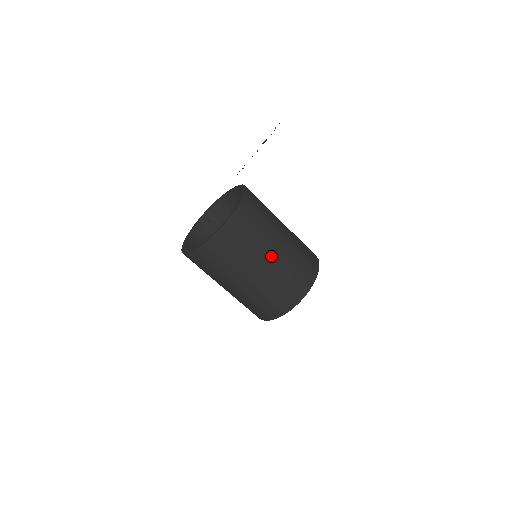
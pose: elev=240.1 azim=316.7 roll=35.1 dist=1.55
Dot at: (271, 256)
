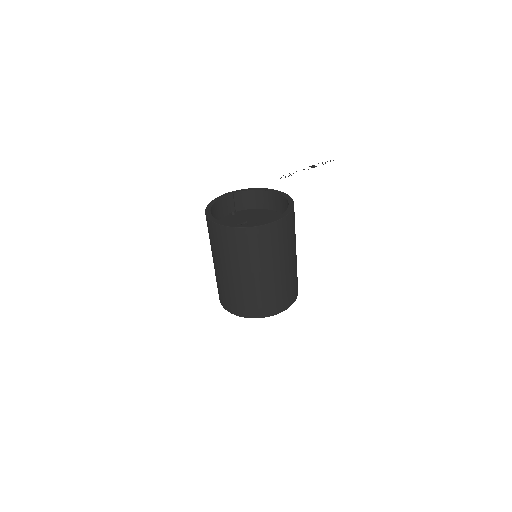
Dot at: (279, 269)
